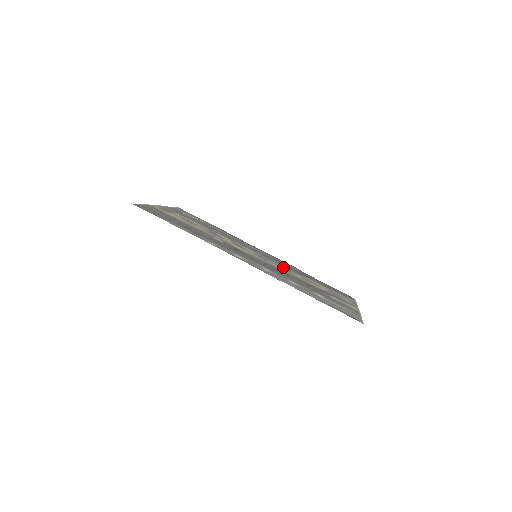
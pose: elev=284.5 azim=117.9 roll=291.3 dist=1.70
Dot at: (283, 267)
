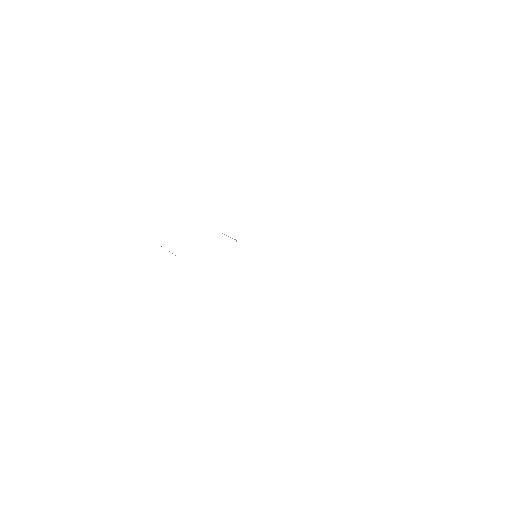
Dot at: occluded
